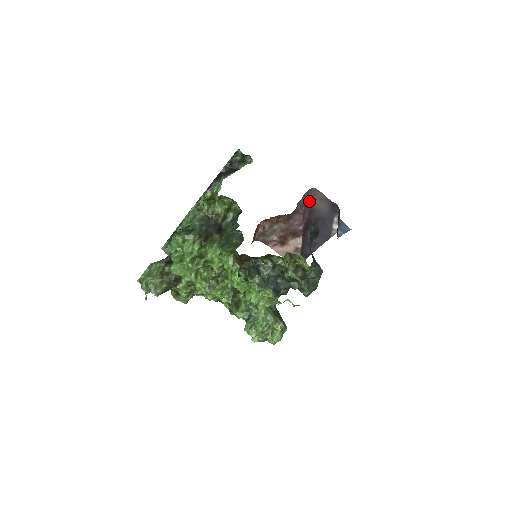
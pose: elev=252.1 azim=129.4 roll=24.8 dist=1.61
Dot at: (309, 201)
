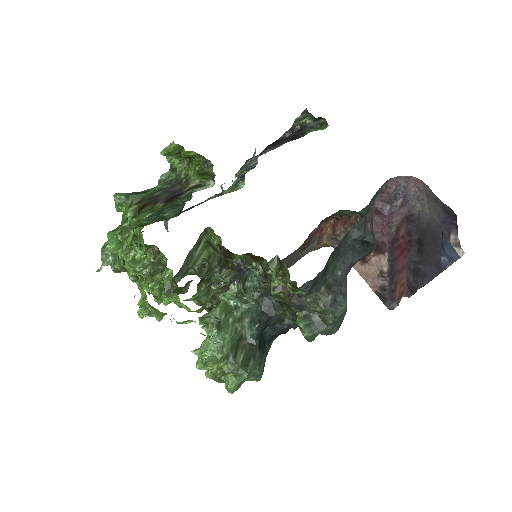
Dot at: (404, 198)
